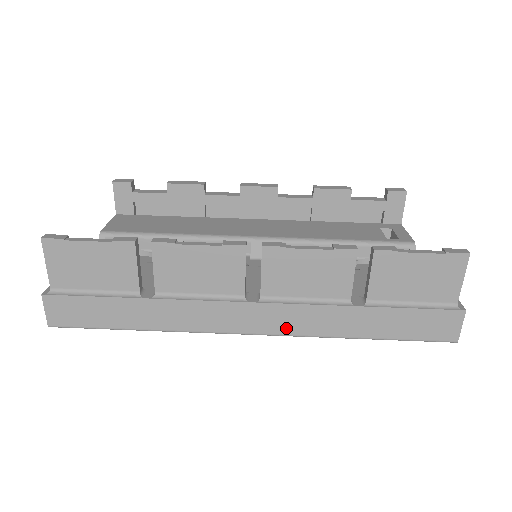
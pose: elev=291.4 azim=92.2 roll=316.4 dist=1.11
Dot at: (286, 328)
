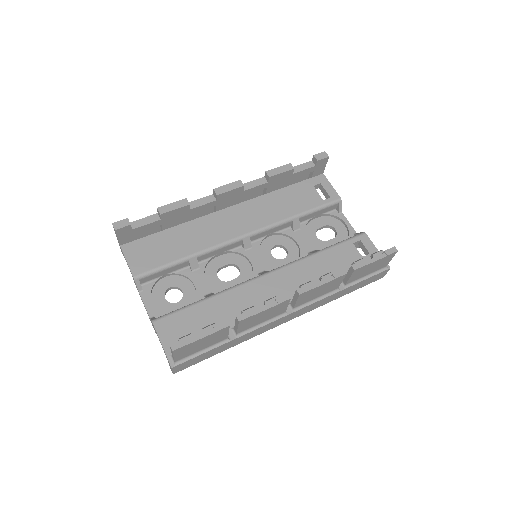
Dot at: (305, 312)
